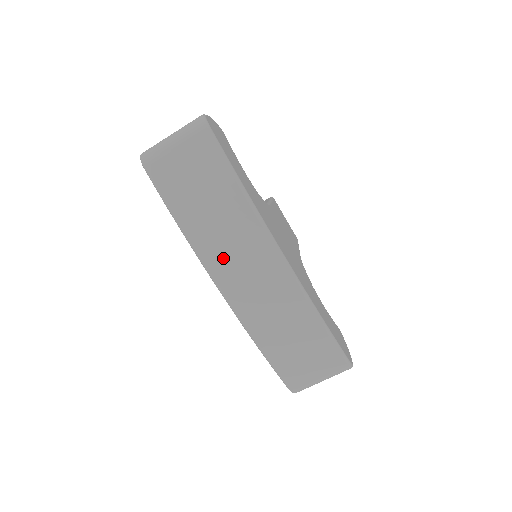
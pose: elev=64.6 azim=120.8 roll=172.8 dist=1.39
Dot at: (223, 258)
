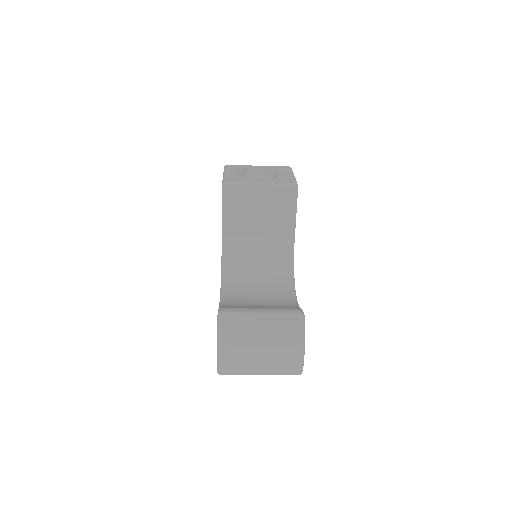
Dot at: occluded
